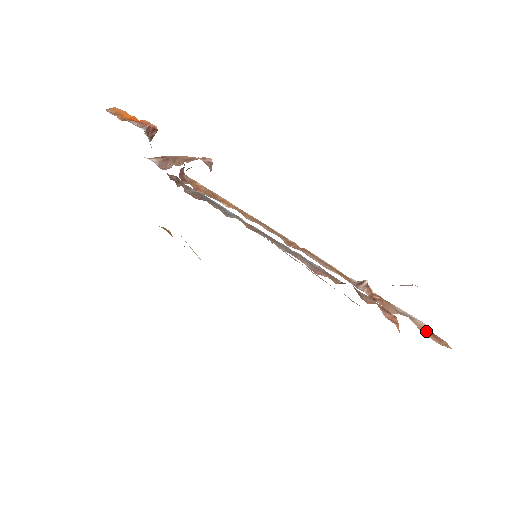
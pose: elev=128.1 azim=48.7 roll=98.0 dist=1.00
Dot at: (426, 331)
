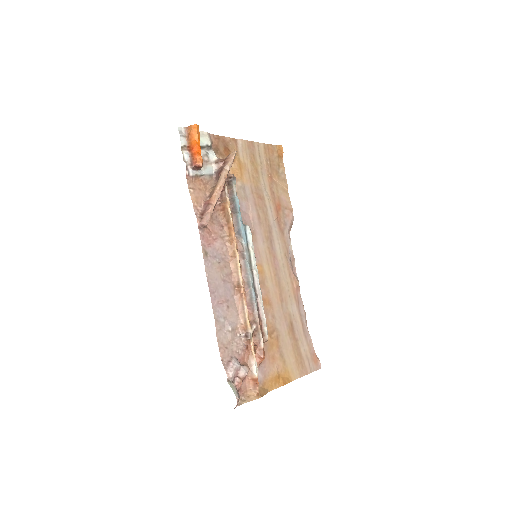
Dot at: (253, 380)
